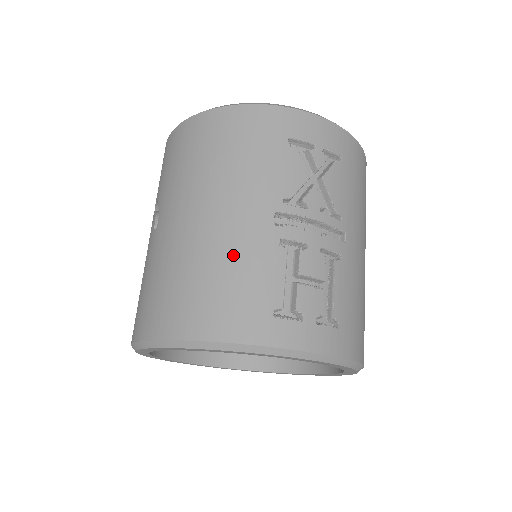
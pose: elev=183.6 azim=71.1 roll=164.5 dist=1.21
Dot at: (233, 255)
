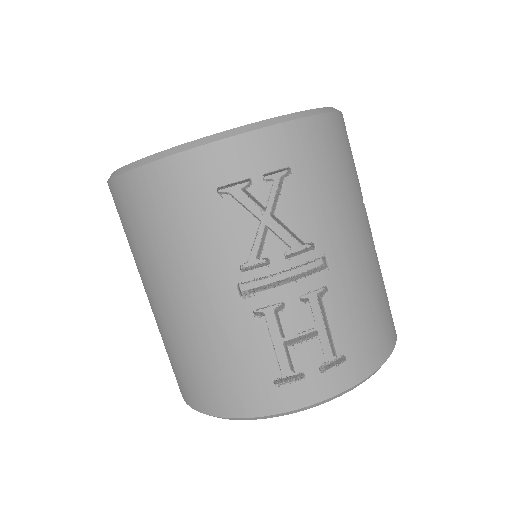
Dot at: (216, 341)
